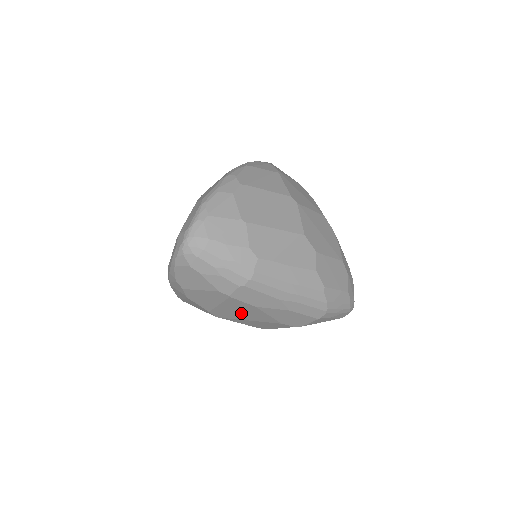
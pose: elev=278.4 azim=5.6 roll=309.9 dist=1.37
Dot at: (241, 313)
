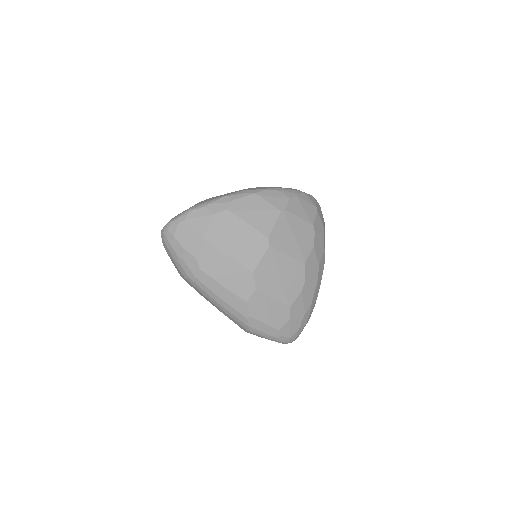
Dot at: occluded
